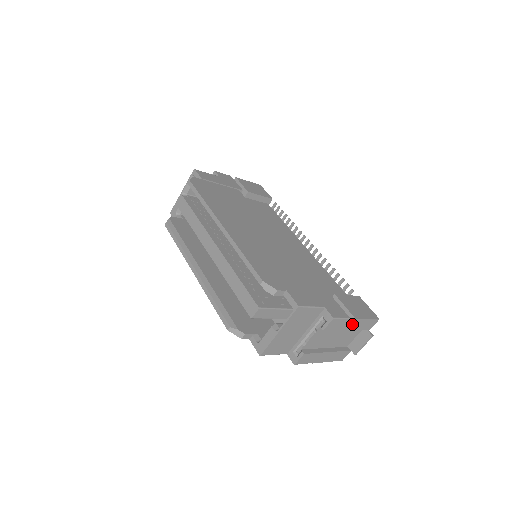
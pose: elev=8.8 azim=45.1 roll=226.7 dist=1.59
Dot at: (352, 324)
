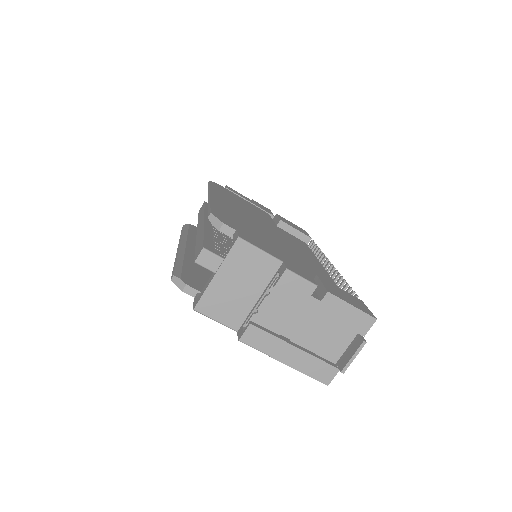
Dot at: (325, 302)
